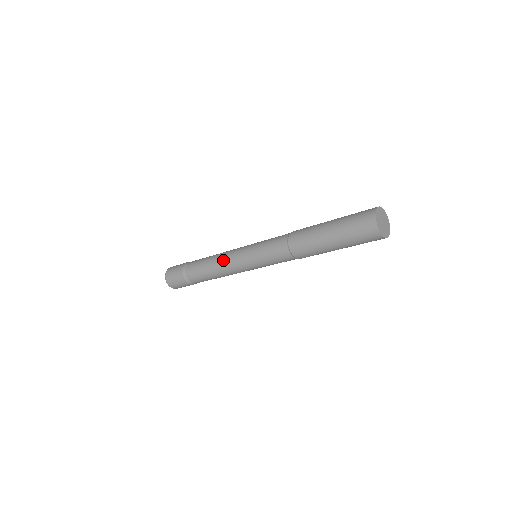
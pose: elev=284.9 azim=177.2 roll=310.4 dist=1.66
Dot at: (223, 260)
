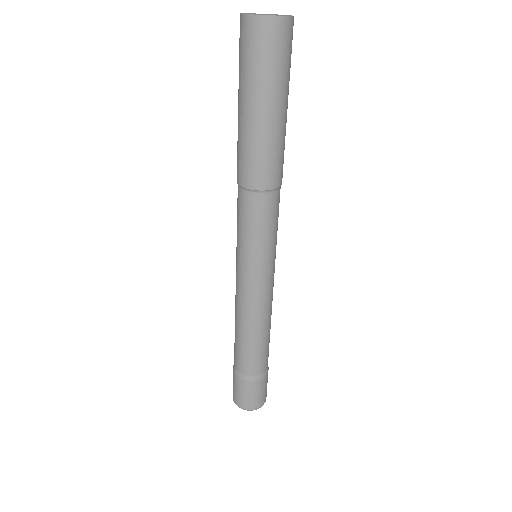
Dot at: occluded
